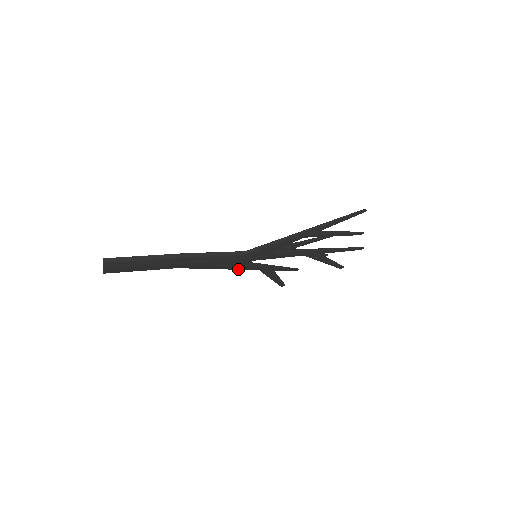
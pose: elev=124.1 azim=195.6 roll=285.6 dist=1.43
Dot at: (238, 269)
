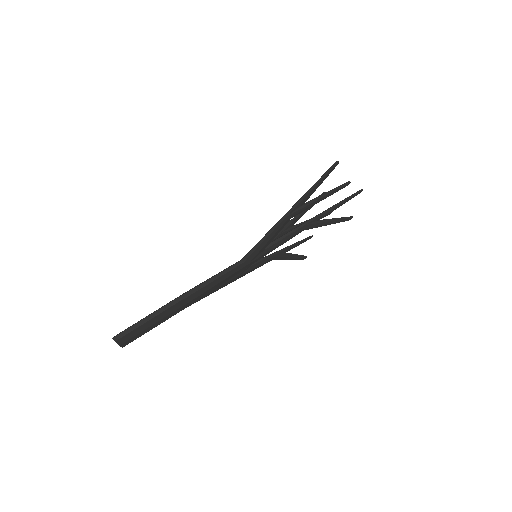
Dot at: occluded
